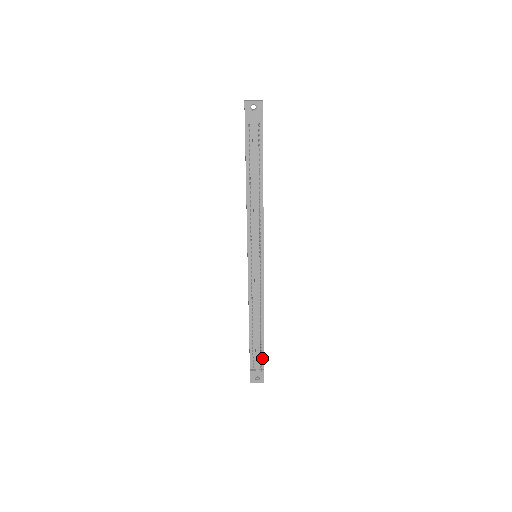
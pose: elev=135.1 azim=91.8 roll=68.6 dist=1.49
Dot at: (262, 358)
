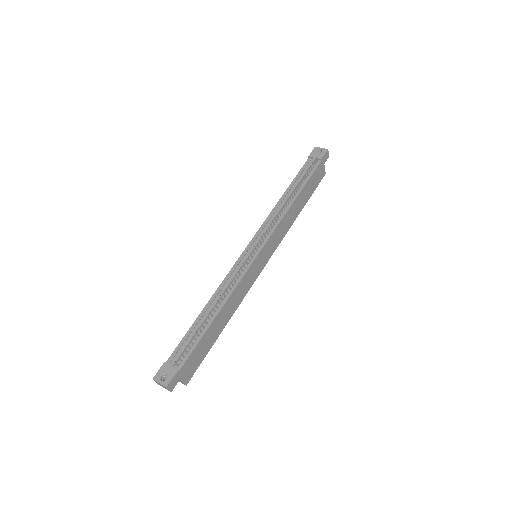
Dot at: (188, 355)
